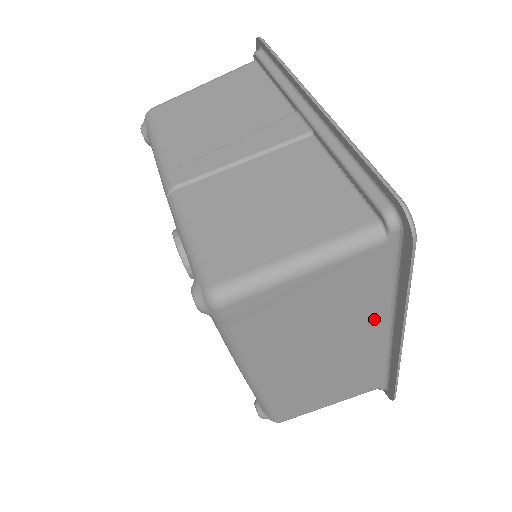
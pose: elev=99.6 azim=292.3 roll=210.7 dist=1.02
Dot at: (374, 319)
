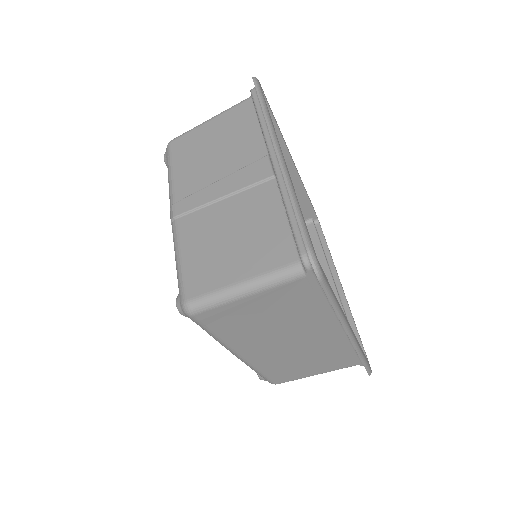
Dot at: (324, 320)
